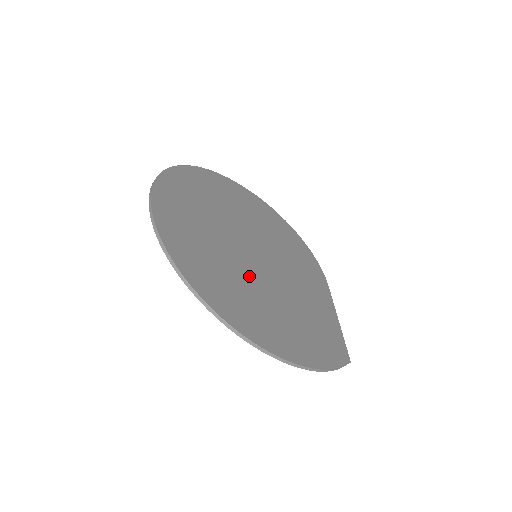
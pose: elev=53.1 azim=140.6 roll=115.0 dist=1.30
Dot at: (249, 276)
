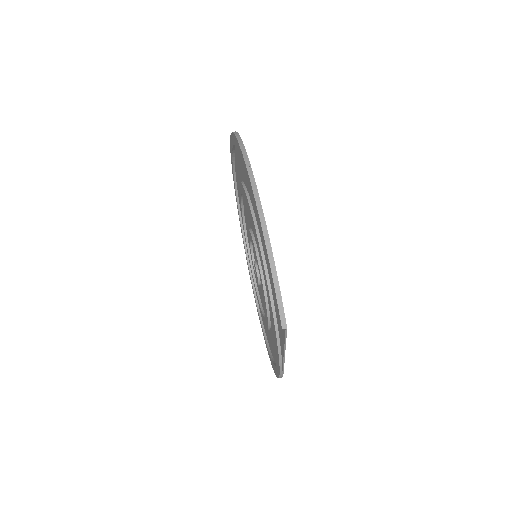
Dot at: occluded
